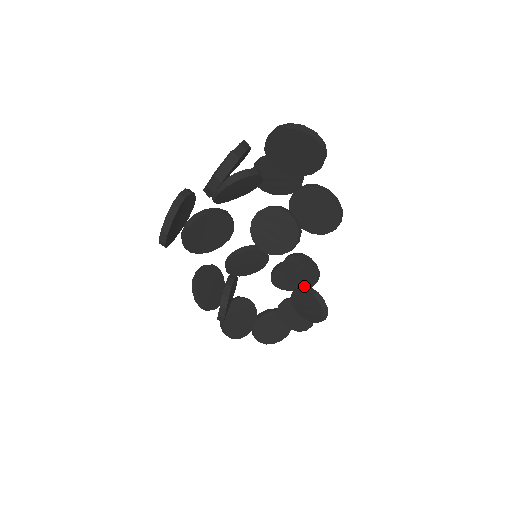
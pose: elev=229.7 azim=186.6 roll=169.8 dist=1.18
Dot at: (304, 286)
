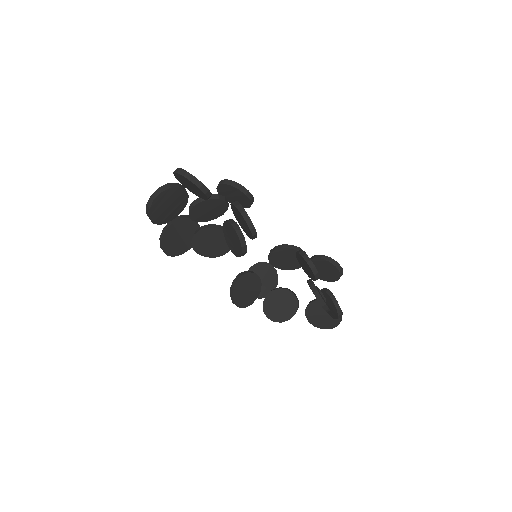
Dot at: (310, 279)
